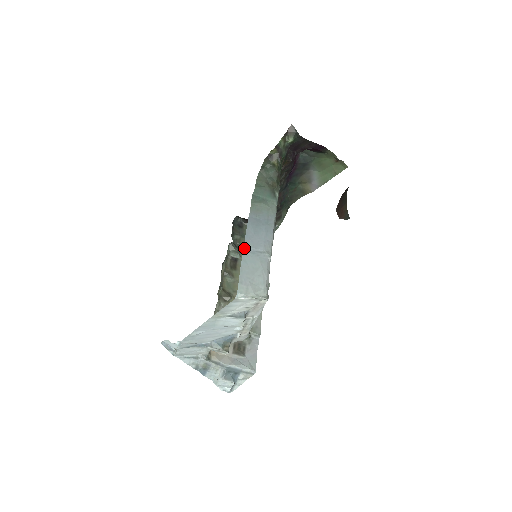
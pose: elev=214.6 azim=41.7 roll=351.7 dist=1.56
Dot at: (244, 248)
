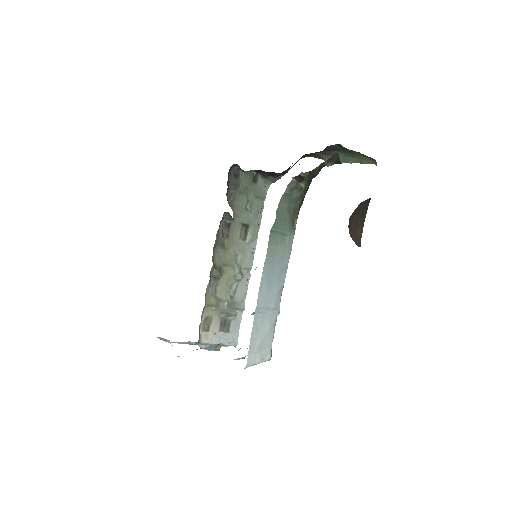
Dot at: (256, 309)
